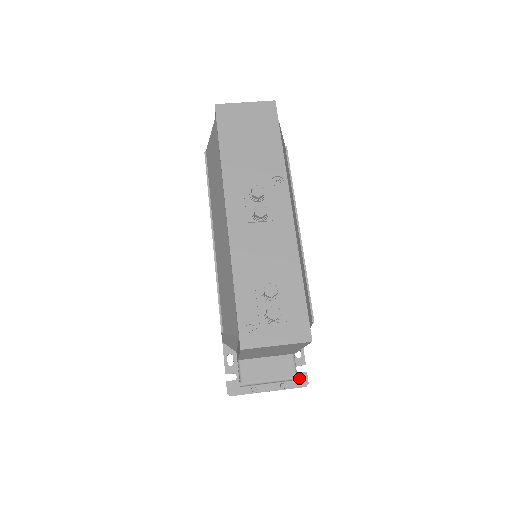
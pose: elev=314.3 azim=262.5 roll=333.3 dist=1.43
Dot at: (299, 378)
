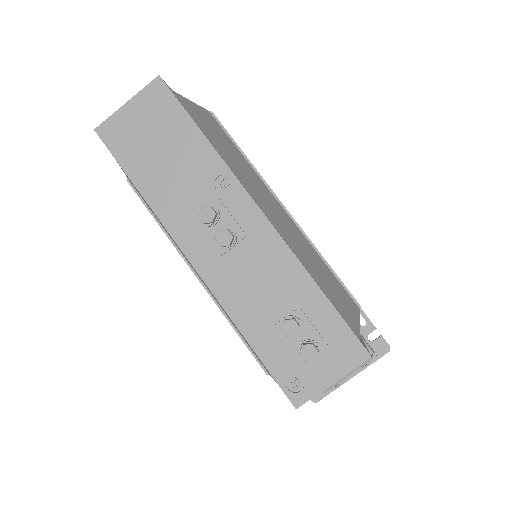
Dot at: (377, 347)
